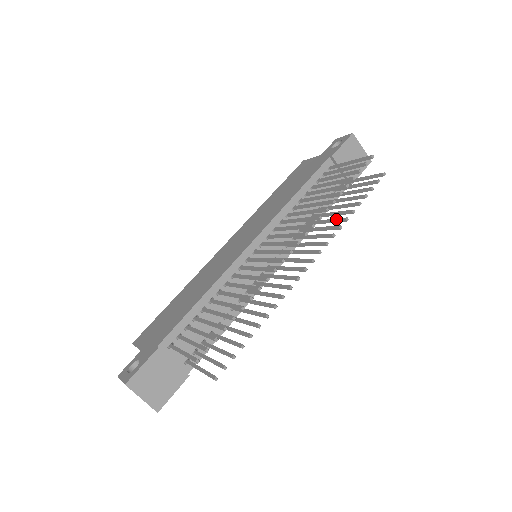
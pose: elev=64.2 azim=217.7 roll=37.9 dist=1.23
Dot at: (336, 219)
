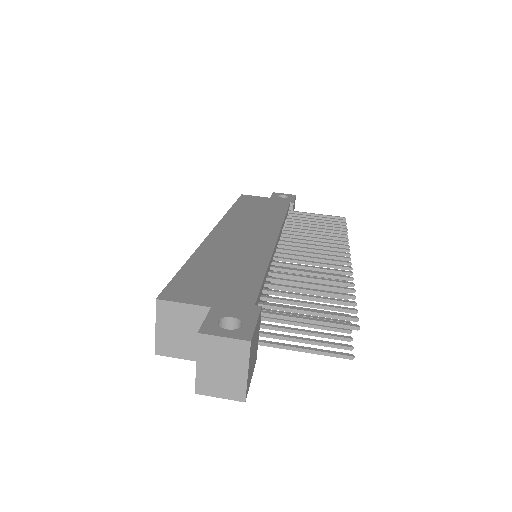
Dot at: occluded
